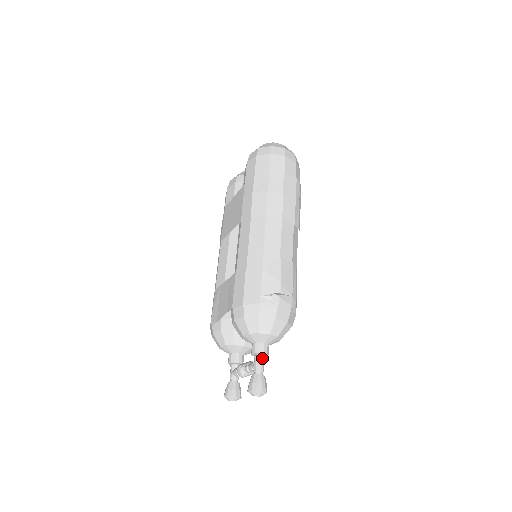
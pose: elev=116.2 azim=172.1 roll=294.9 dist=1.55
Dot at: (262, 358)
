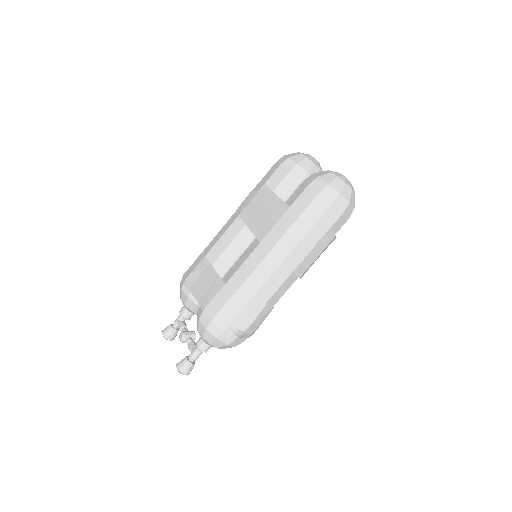
Dot at: (201, 353)
